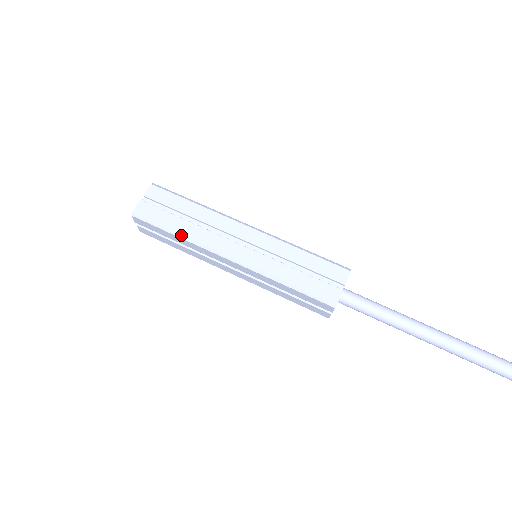
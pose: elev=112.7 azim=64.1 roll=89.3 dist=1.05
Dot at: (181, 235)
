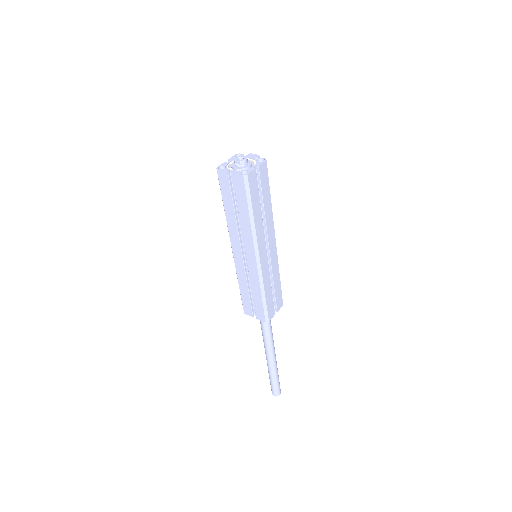
Dot at: (253, 220)
